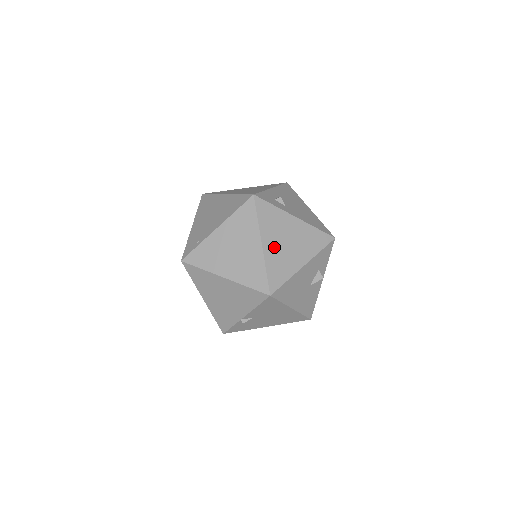
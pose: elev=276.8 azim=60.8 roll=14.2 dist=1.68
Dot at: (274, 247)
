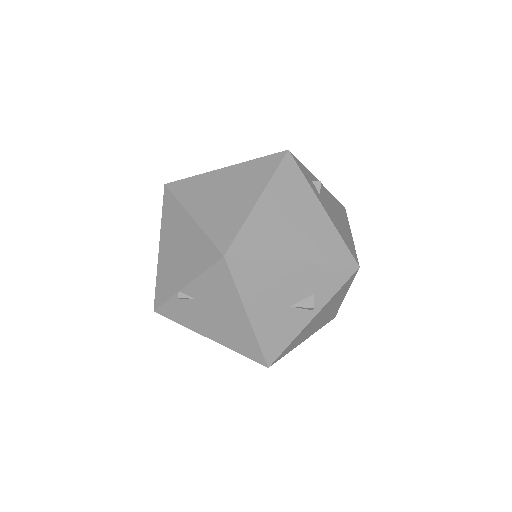
Dot at: (272, 213)
